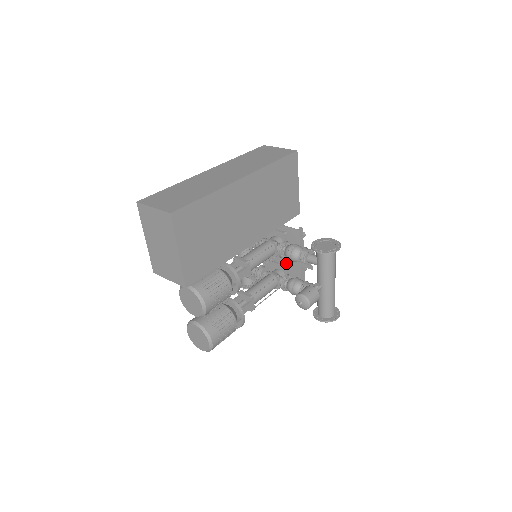
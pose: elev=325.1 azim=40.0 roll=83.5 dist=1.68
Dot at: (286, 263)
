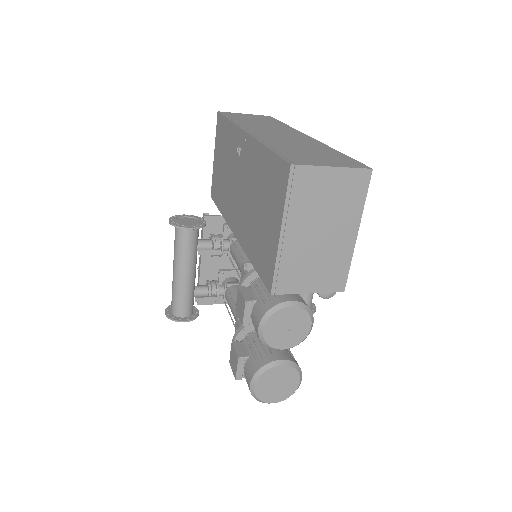
Dot at: occluded
